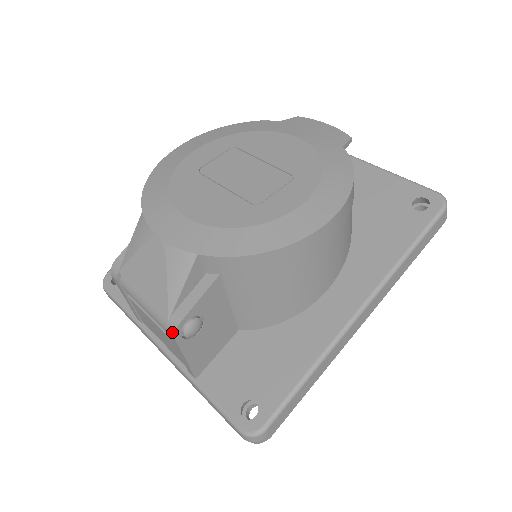
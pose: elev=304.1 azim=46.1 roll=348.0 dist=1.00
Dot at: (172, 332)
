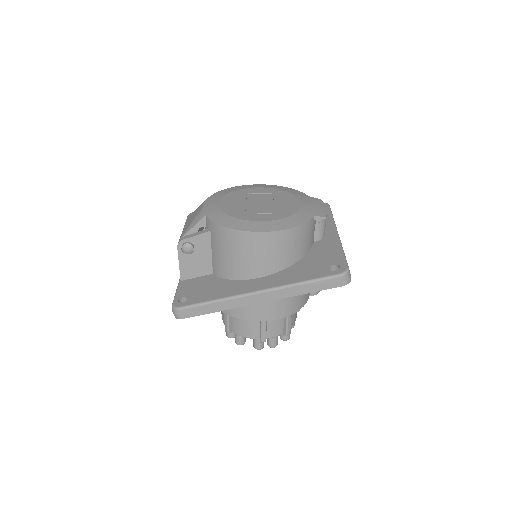
Dot at: (178, 243)
